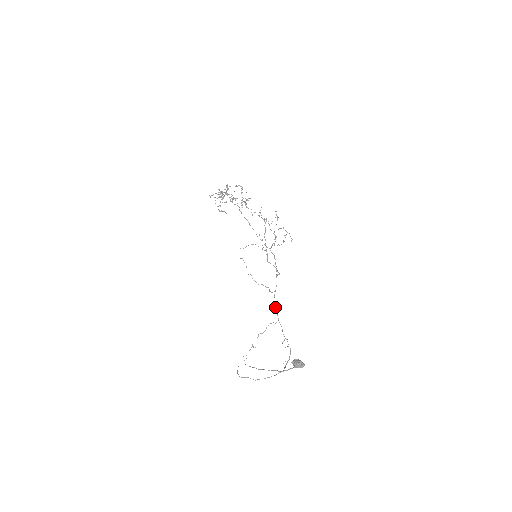
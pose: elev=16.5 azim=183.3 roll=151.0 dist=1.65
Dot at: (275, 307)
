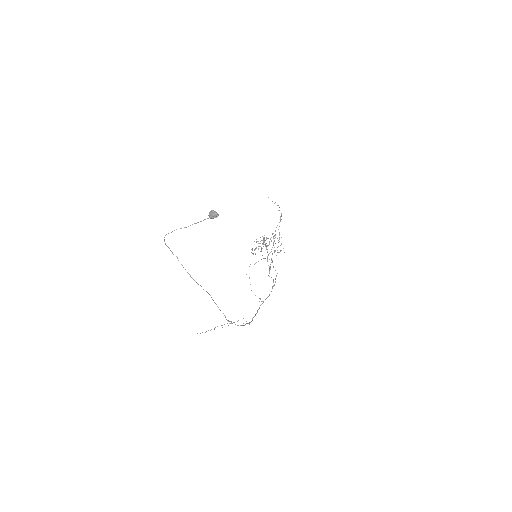
Dot at: (257, 311)
